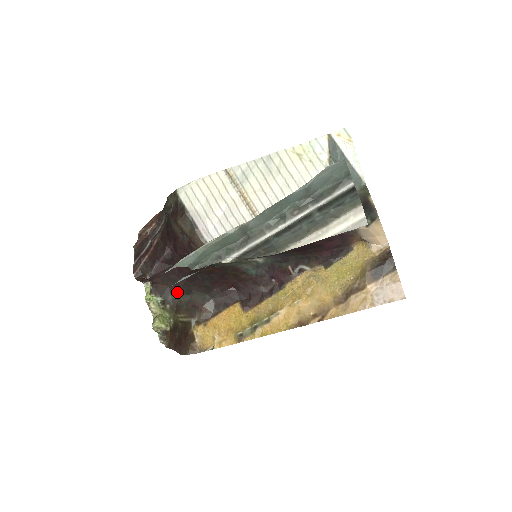
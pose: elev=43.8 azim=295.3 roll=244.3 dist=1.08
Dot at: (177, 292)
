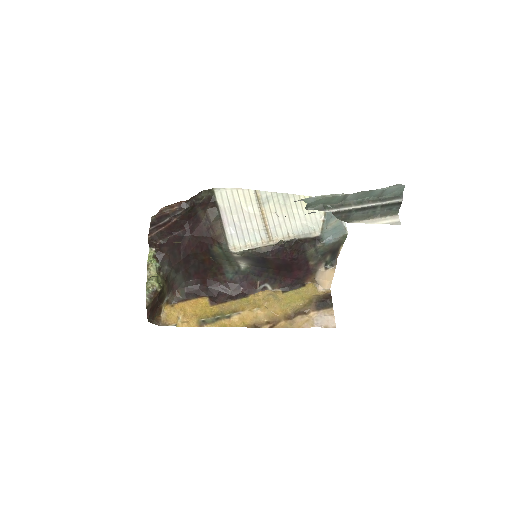
Dot at: (172, 266)
